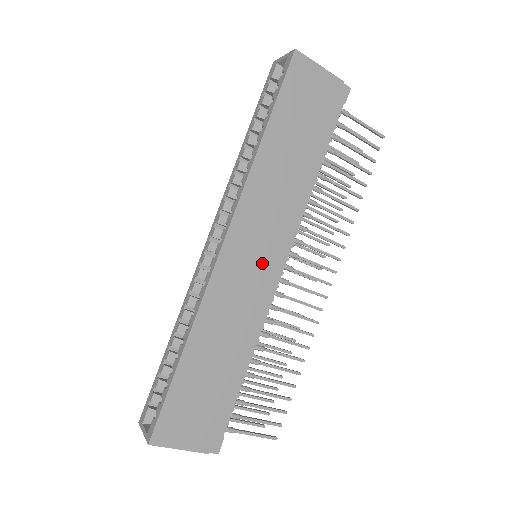
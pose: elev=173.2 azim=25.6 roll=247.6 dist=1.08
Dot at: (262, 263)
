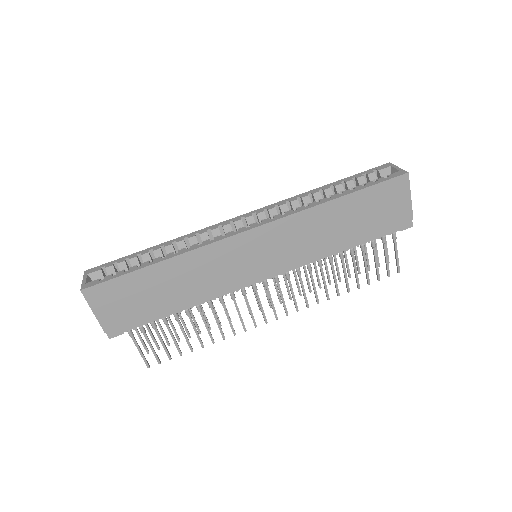
Dot at: (256, 264)
